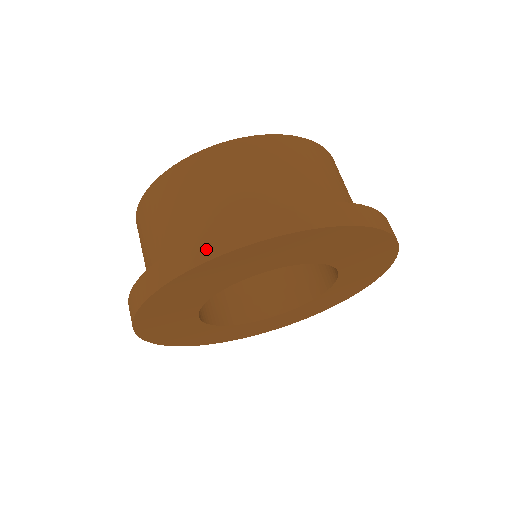
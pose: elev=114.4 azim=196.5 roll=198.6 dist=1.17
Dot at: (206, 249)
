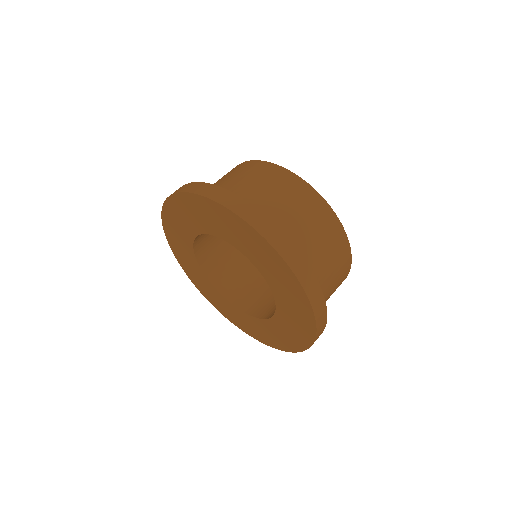
Dot at: (280, 243)
